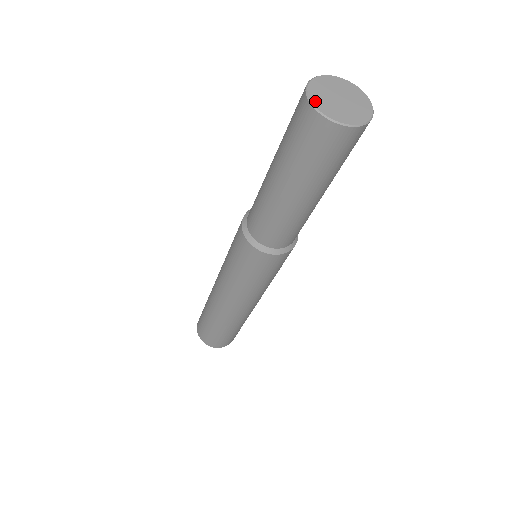
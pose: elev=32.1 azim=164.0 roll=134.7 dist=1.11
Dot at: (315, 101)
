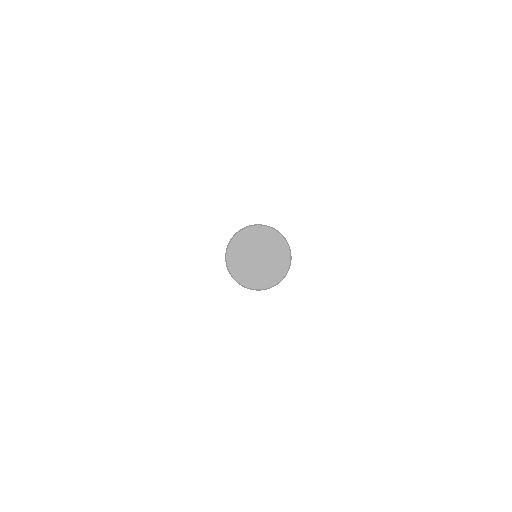
Dot at: (231, 264)
